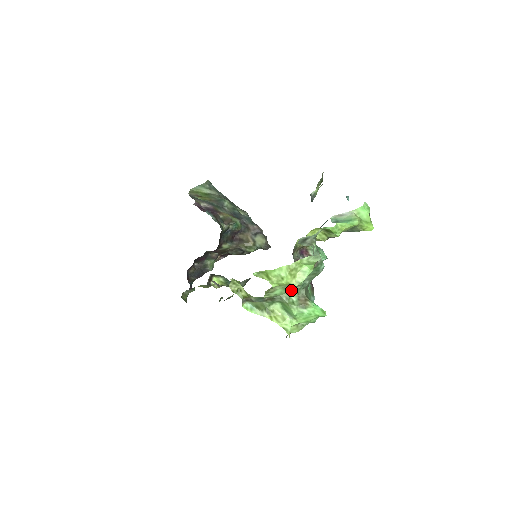
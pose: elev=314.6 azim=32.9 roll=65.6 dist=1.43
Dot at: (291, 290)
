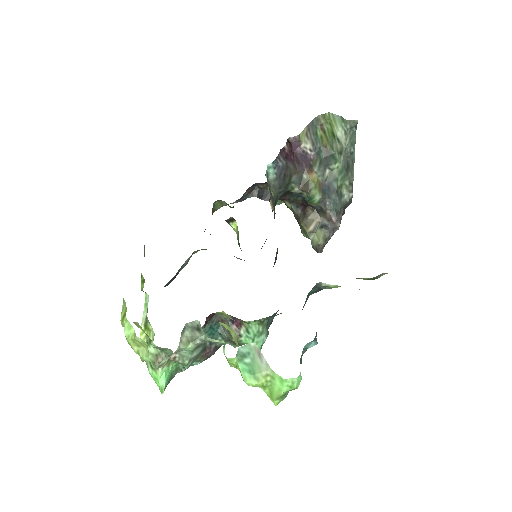
Dot at: occluded
